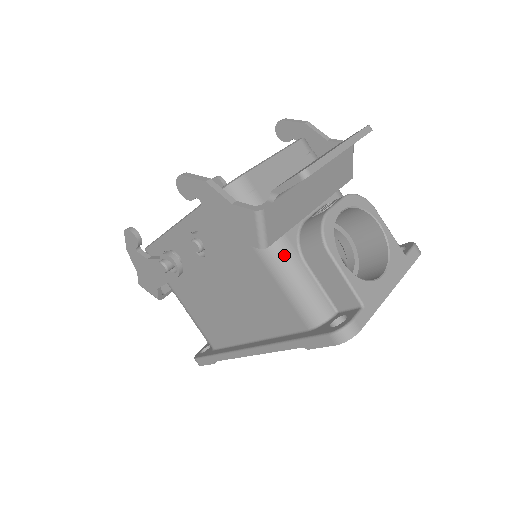
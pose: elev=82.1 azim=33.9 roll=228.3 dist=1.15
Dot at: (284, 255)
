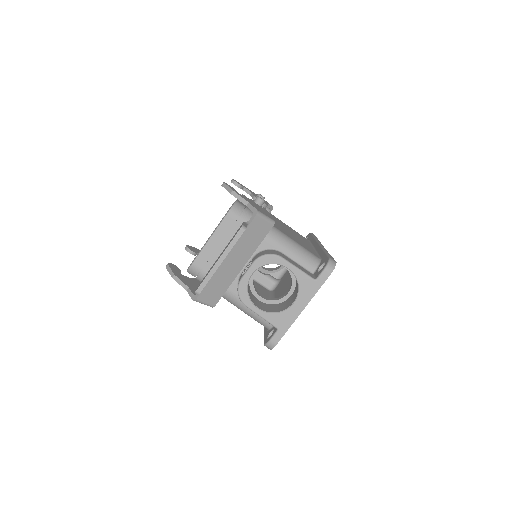
Dot at: (232, 300)
